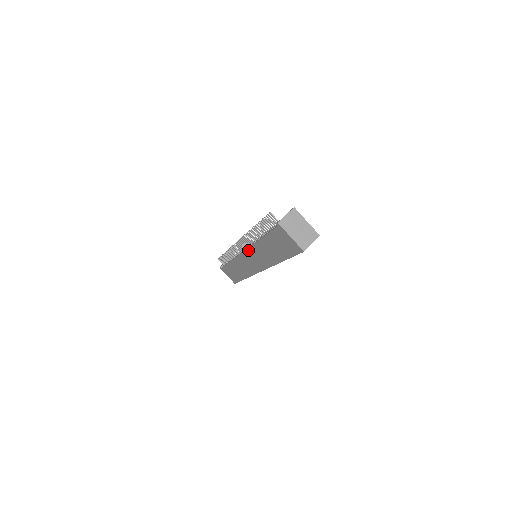
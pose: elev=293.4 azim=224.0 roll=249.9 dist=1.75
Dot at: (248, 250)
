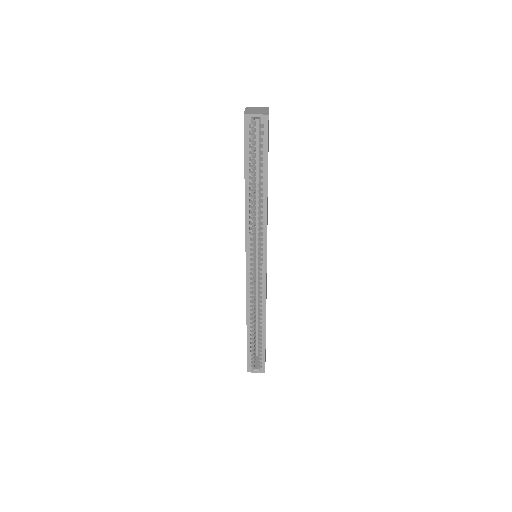
Dot at: occluded
